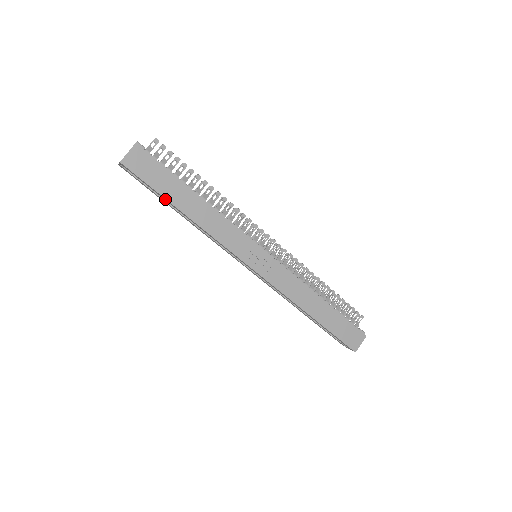
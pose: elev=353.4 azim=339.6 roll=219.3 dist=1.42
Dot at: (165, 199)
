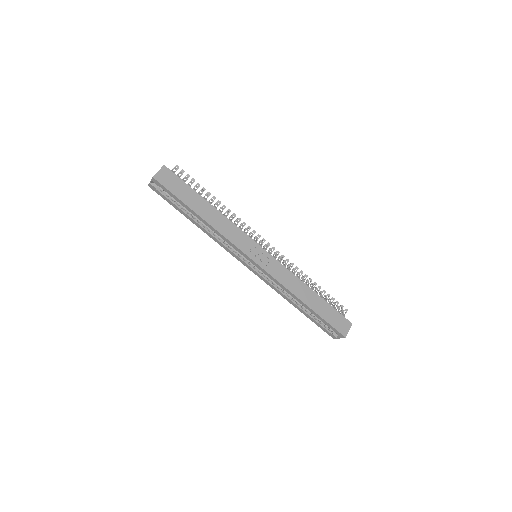
Dot at: (186, 206)
